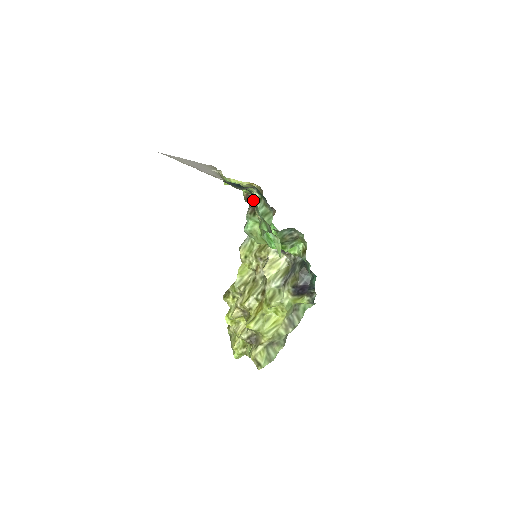
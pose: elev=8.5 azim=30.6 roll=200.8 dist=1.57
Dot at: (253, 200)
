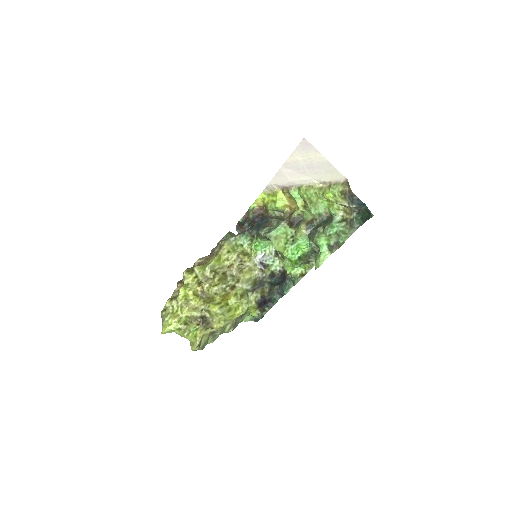
Dot at: (292, 217)
